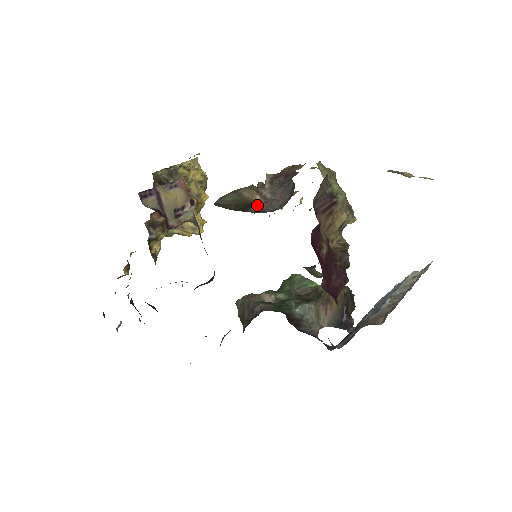
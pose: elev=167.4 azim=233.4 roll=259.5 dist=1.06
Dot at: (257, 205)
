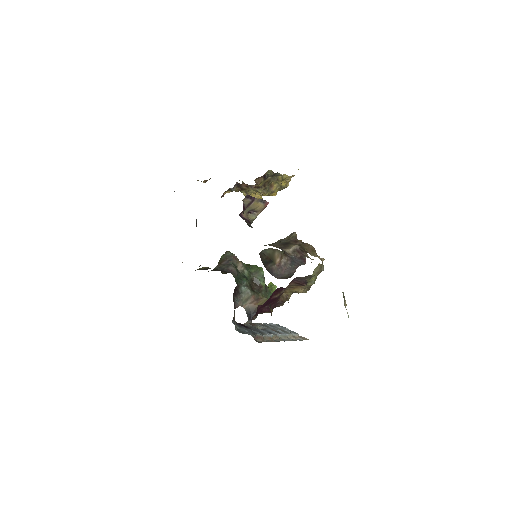
Dot at: (274, 264)
